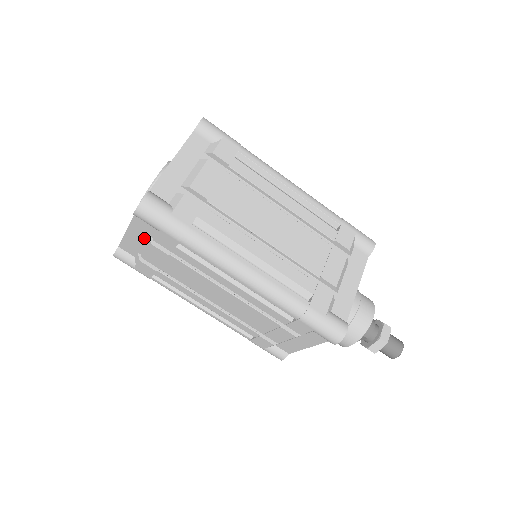
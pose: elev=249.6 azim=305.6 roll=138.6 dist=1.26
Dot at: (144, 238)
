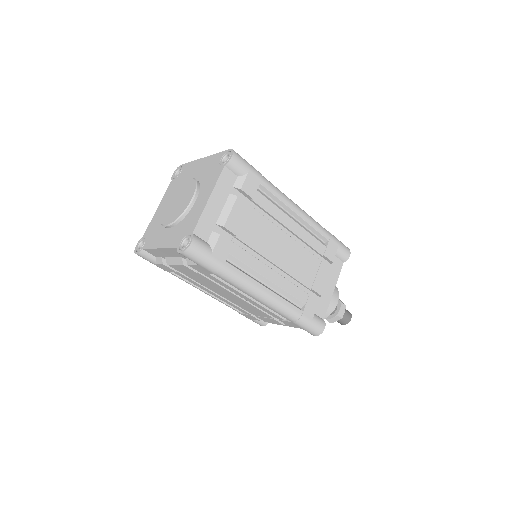
Dot at: (175, 256)
